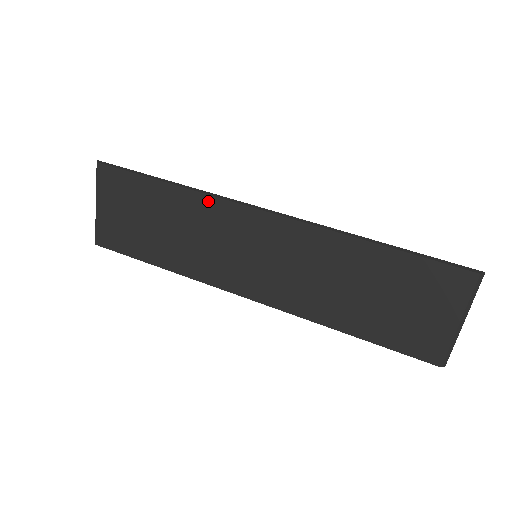
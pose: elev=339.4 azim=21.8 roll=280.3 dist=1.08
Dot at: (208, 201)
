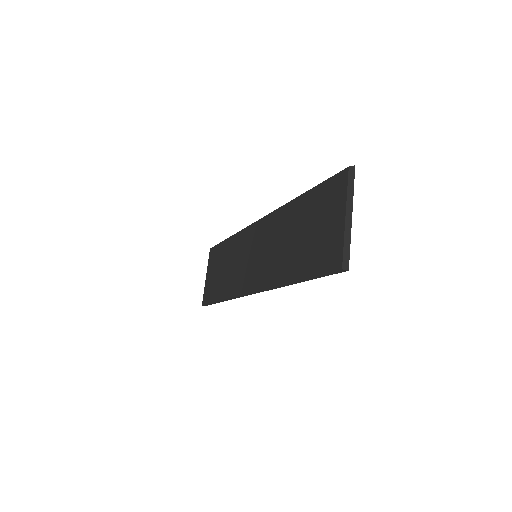
Dot at: (241, 235)
